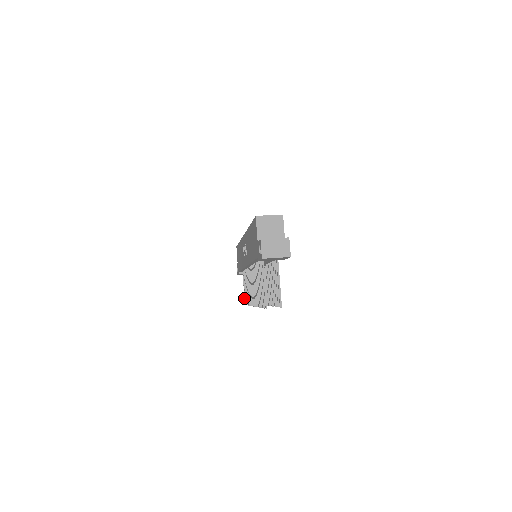
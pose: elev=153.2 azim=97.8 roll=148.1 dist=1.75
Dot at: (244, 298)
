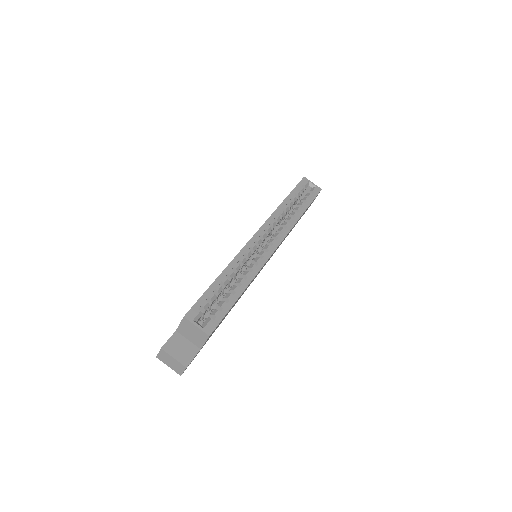
Dot at: occluded
